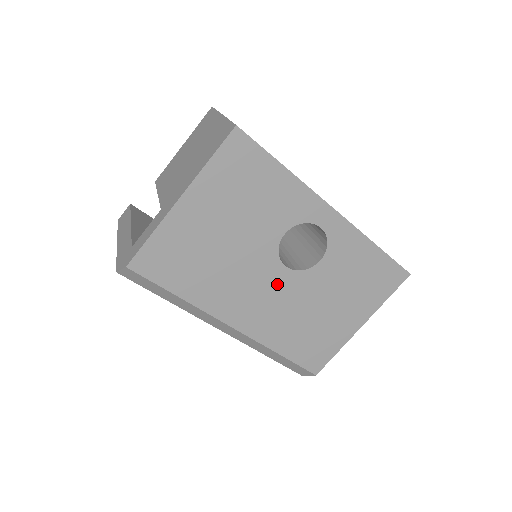
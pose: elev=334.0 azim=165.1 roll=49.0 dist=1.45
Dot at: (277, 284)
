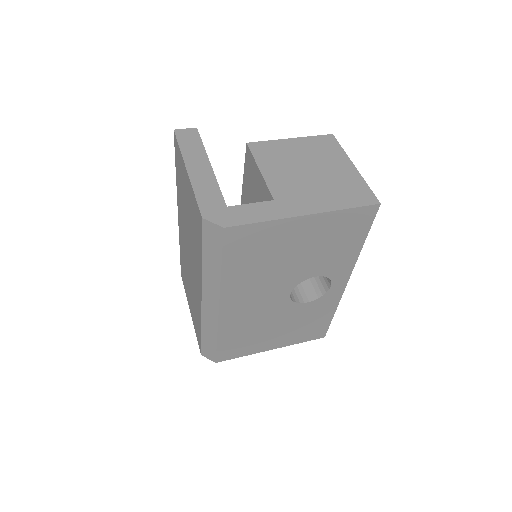
Dot at: (273, 300)
